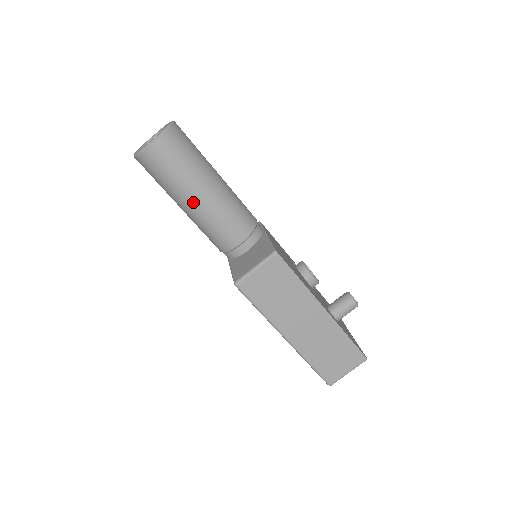
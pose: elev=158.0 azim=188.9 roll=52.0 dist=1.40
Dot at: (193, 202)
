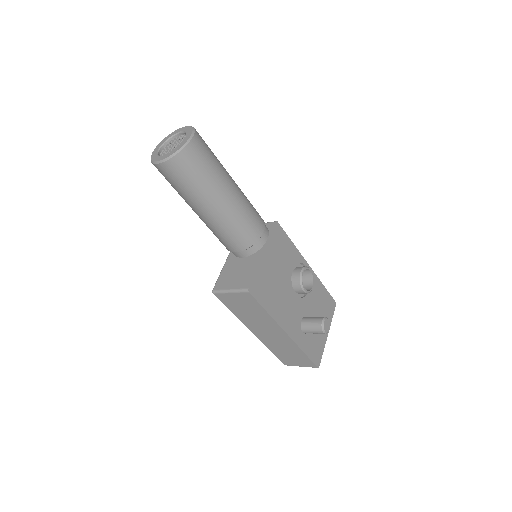
Dot at: (197, 212)
